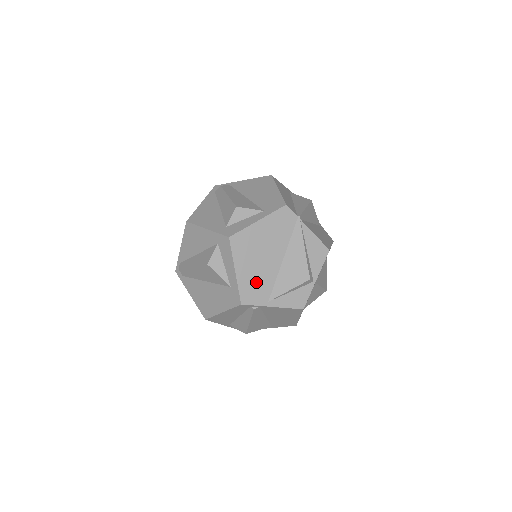
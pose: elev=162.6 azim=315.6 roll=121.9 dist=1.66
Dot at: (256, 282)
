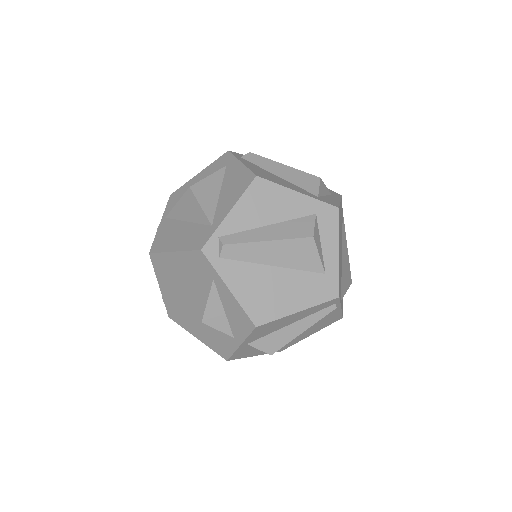
Dot at: (340, 273)
